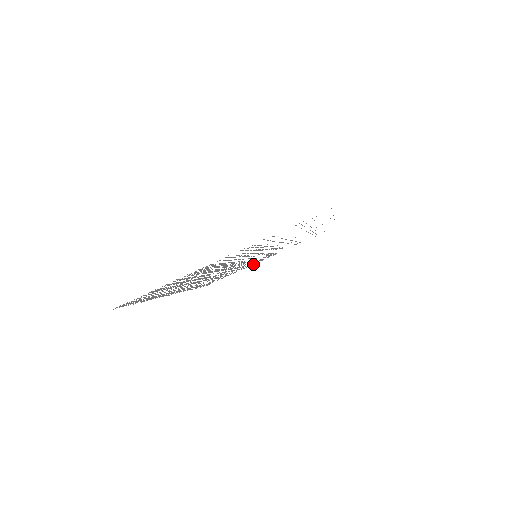
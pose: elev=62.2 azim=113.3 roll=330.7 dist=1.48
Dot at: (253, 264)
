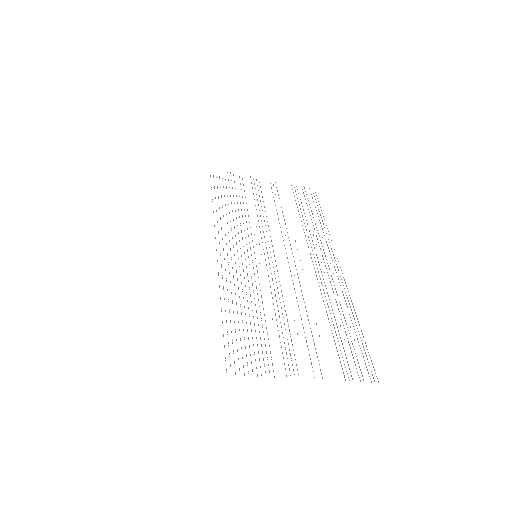
Dot at: occluded
